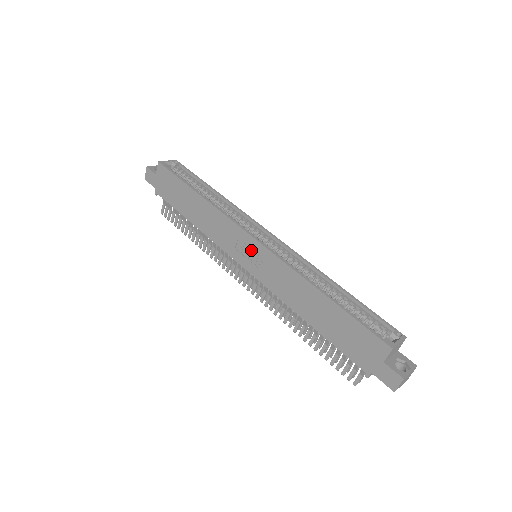
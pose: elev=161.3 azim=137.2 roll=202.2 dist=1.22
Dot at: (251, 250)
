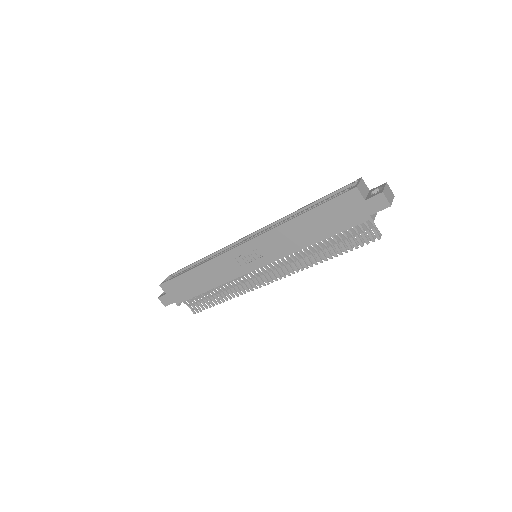
Dot at: (247, 254)
